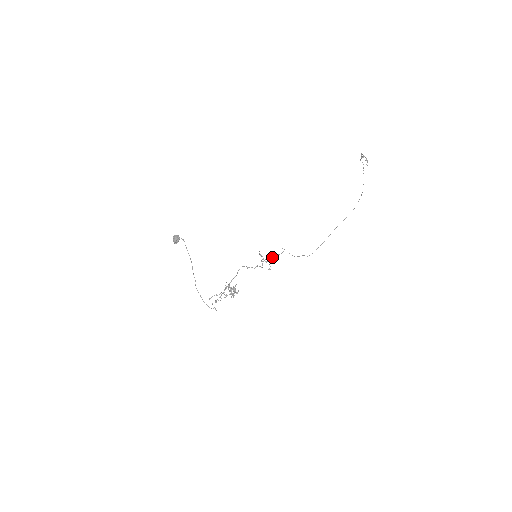
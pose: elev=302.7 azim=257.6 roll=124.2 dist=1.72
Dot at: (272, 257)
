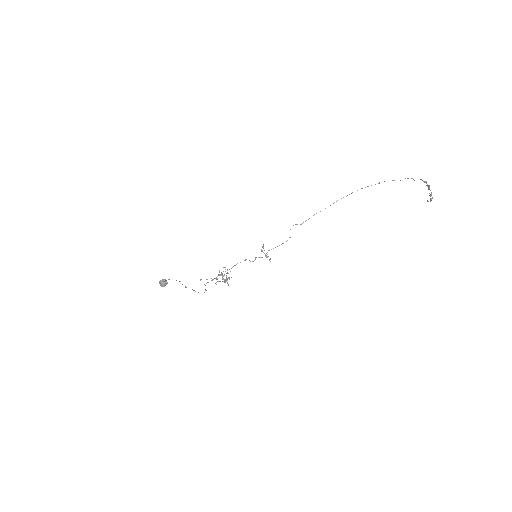
Dot at: (275, 247)
